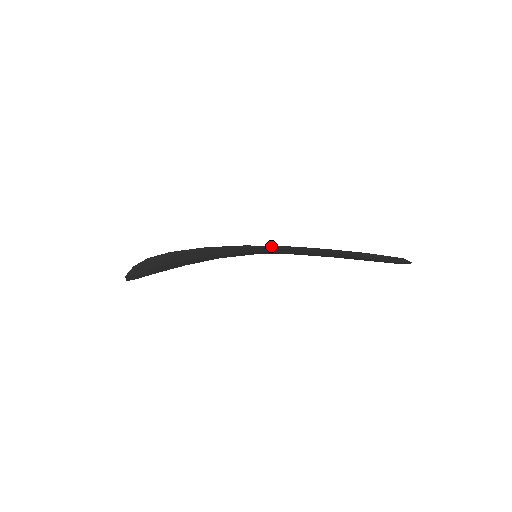
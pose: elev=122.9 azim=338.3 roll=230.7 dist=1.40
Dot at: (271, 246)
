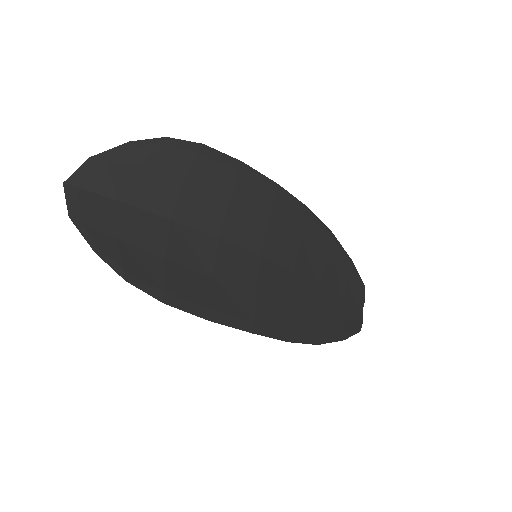
Dot at: (274, 337)
